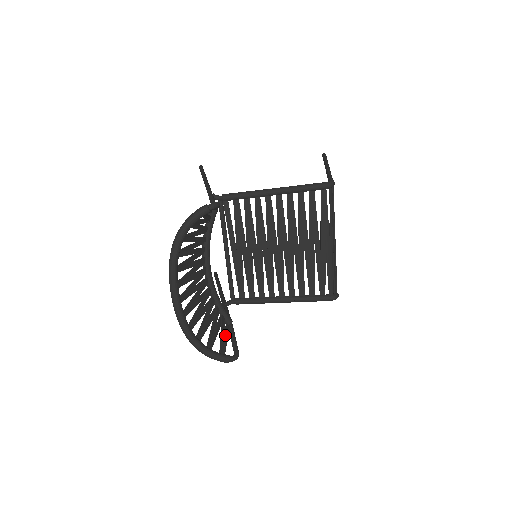
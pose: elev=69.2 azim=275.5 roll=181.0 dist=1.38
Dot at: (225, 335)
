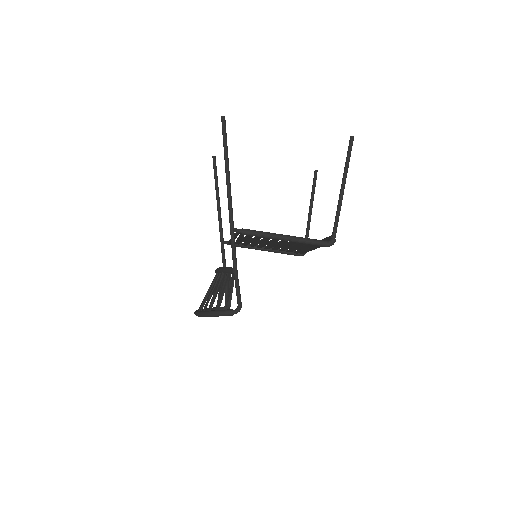
Dot at: occluded
